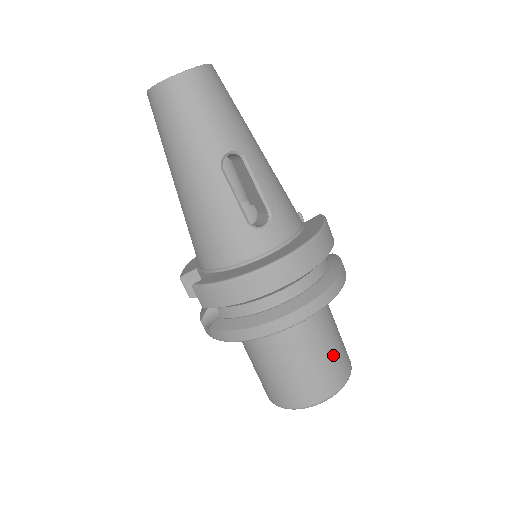
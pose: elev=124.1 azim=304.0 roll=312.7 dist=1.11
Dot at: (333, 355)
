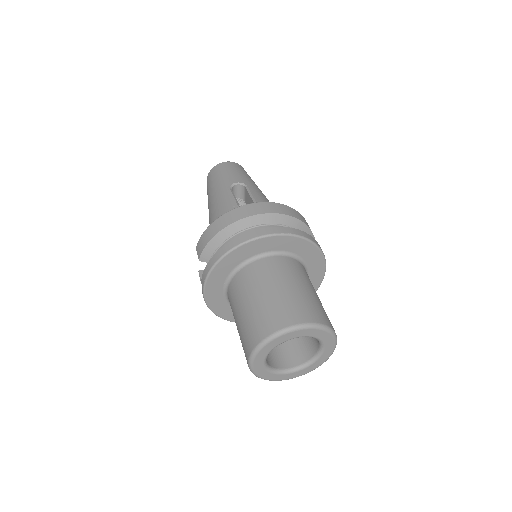
Dot at: (301, 296)
